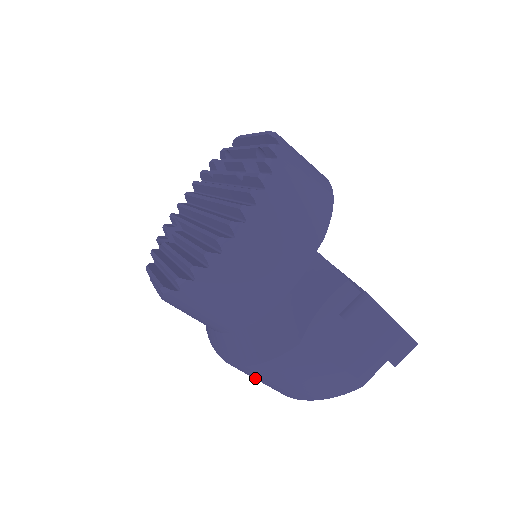
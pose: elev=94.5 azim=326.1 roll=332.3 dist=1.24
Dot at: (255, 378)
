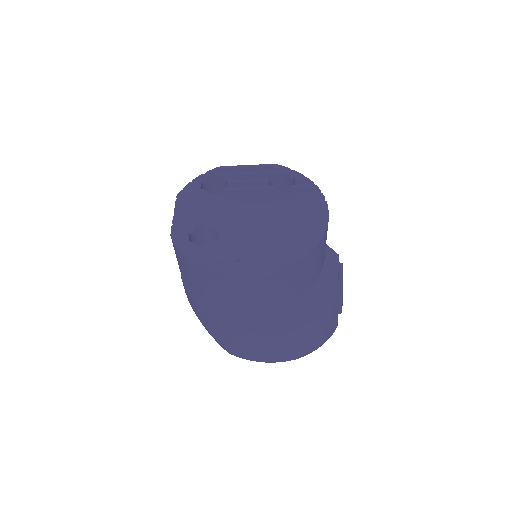
Dot at: (290, 344)
